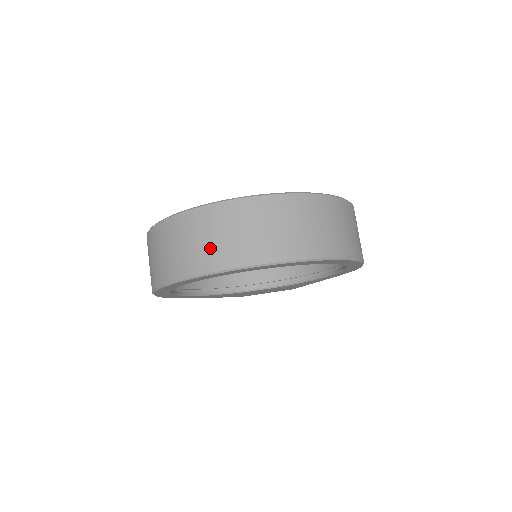
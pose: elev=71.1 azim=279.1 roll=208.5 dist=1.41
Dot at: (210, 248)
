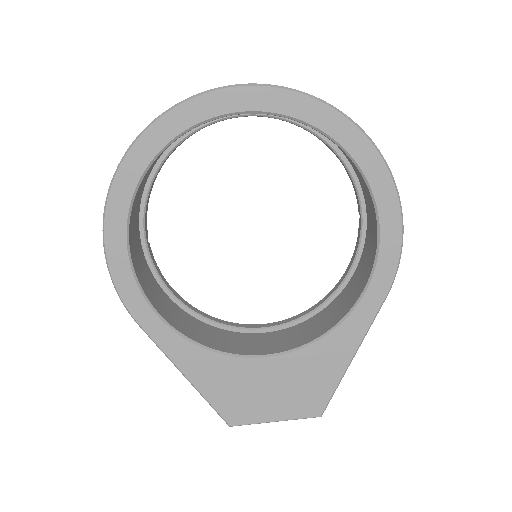
Dot at: occluded
